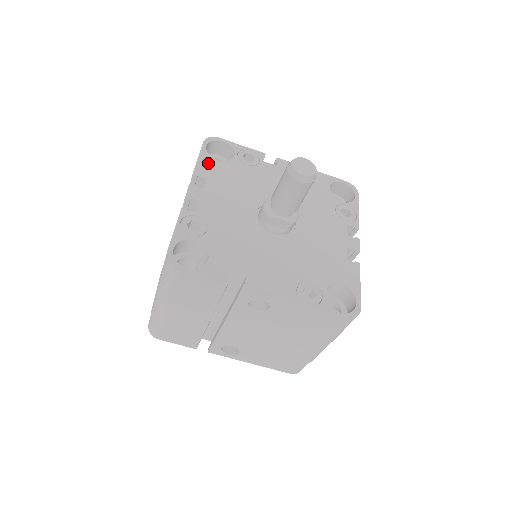
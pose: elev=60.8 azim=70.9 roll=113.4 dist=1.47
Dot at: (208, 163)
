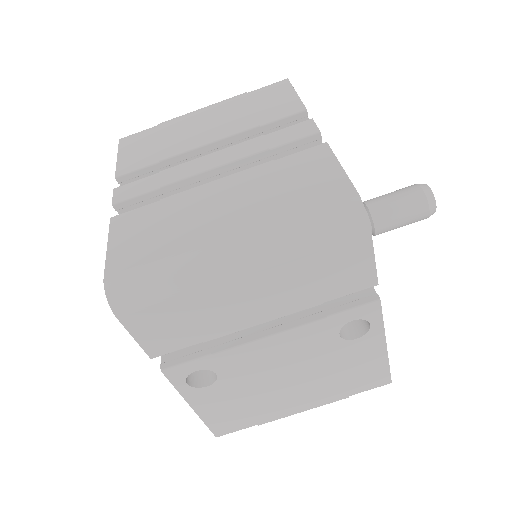
Dot at: occluded
